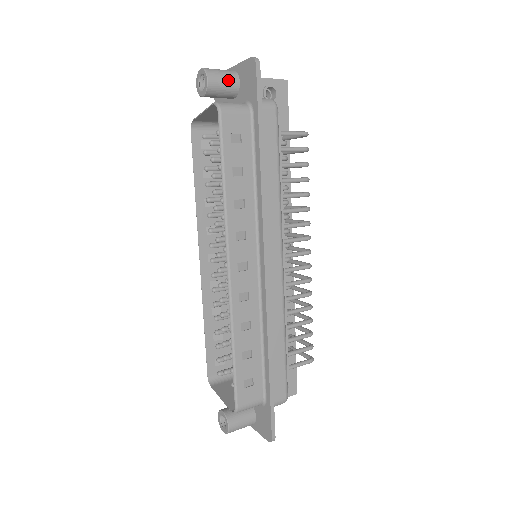
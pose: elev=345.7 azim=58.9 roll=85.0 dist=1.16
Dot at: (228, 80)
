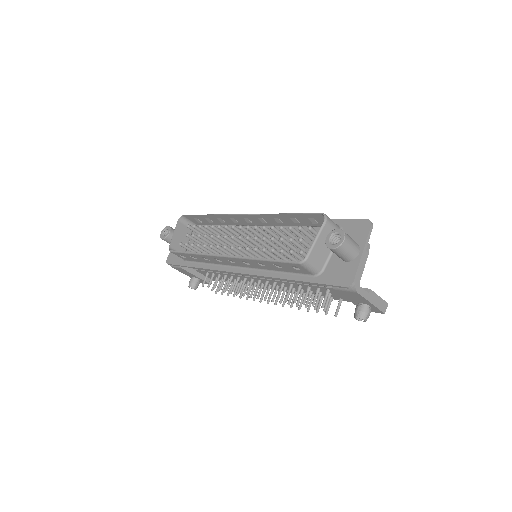
Dot at: occluded
